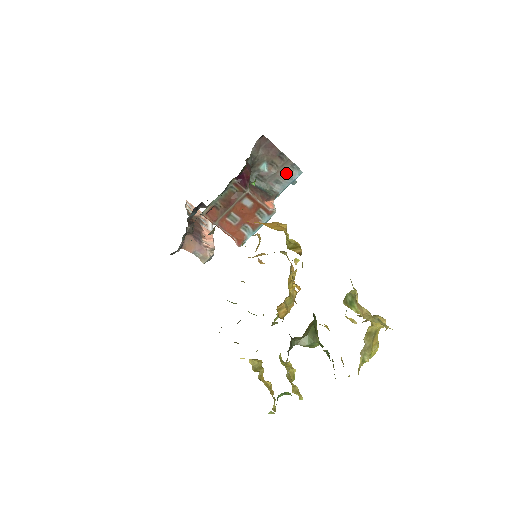
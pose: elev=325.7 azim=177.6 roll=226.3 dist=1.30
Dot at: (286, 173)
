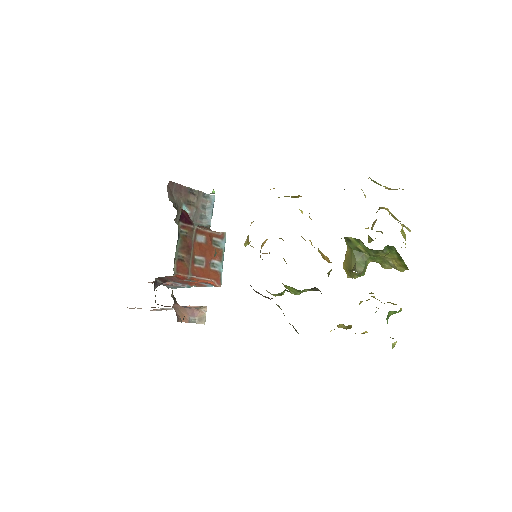
Dot at: (203, 205)
